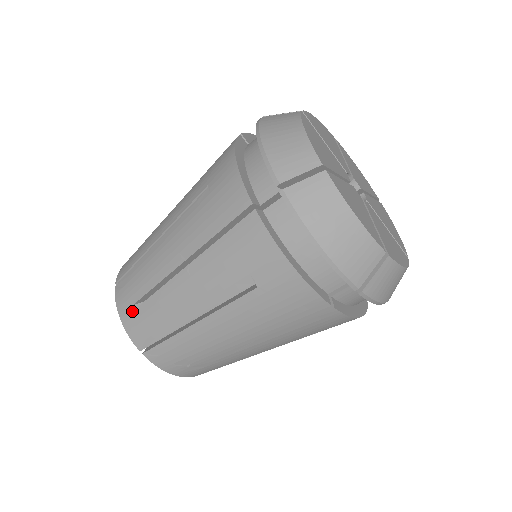
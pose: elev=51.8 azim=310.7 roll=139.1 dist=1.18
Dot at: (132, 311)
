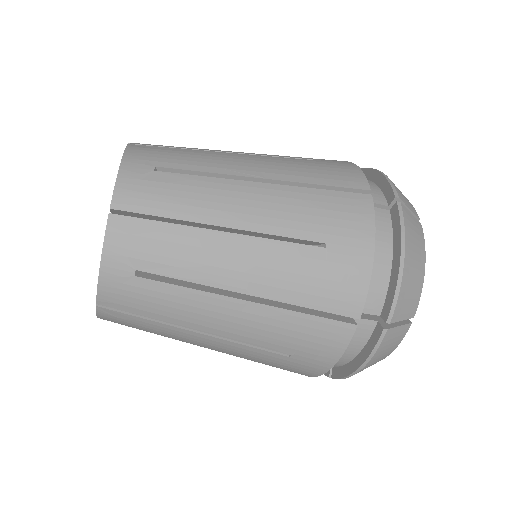
Dot at: (129, 274)
